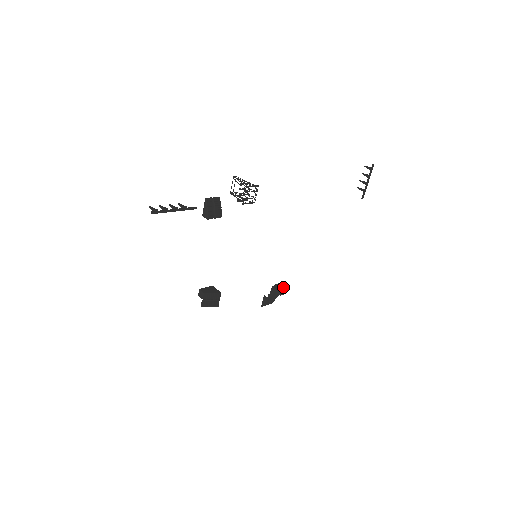
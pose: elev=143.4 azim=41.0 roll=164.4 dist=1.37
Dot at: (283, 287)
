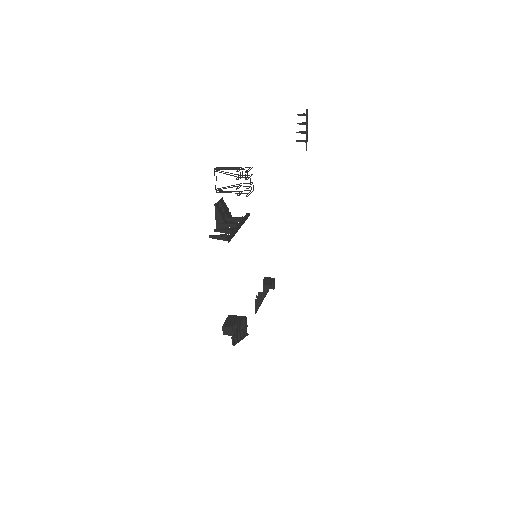
Dot at: (272, 280)
